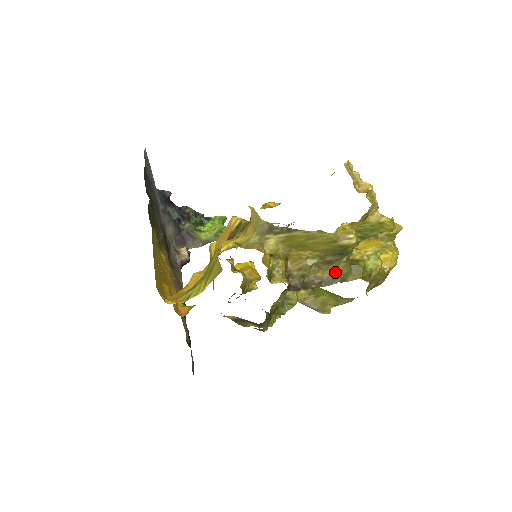
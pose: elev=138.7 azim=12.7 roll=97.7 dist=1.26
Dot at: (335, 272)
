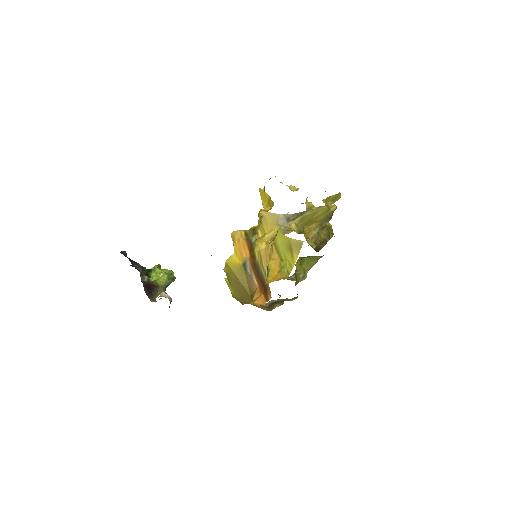
Dot at: (325, 234)
